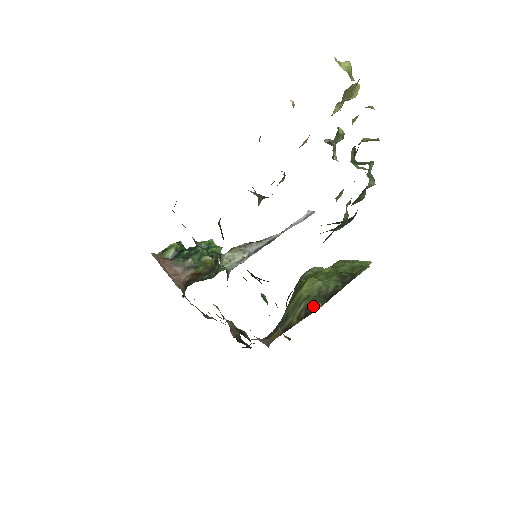
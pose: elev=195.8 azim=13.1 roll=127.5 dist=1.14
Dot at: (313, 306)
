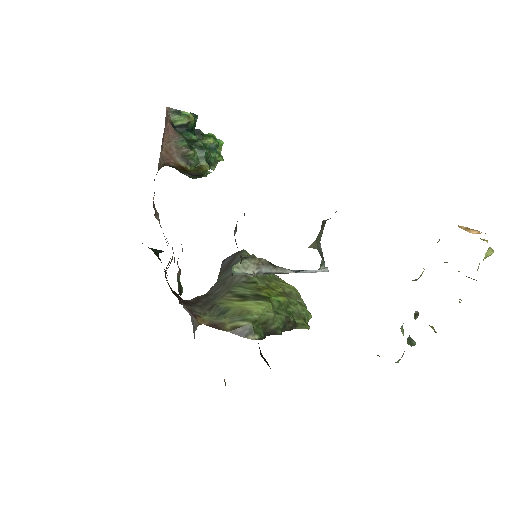
Dot at: (252, 334)
